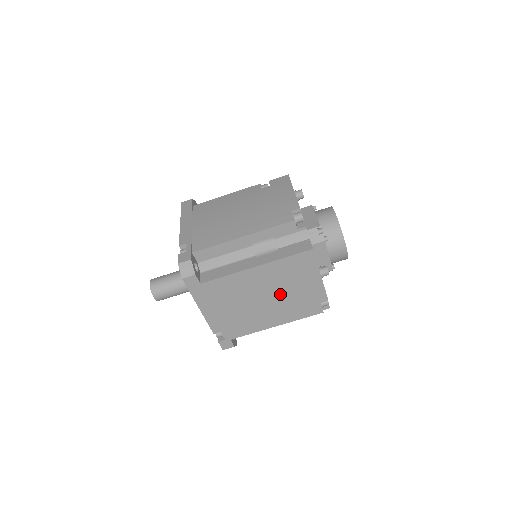
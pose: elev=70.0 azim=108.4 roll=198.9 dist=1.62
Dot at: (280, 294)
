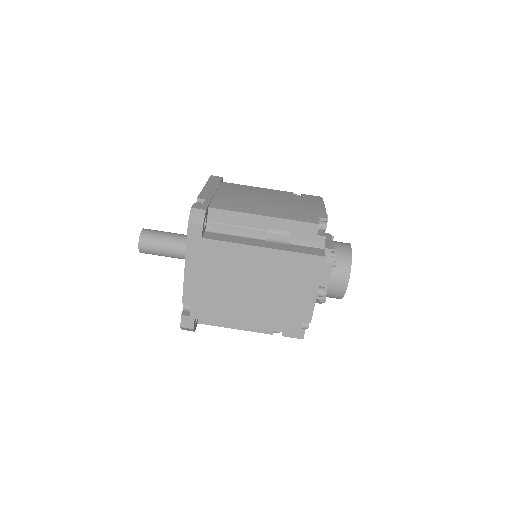
Dot at: (270, 291)
